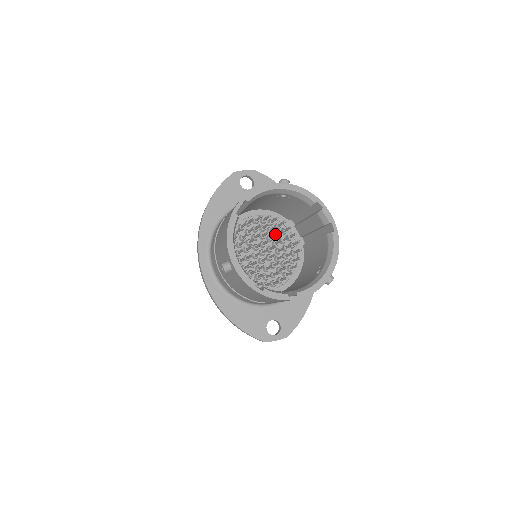
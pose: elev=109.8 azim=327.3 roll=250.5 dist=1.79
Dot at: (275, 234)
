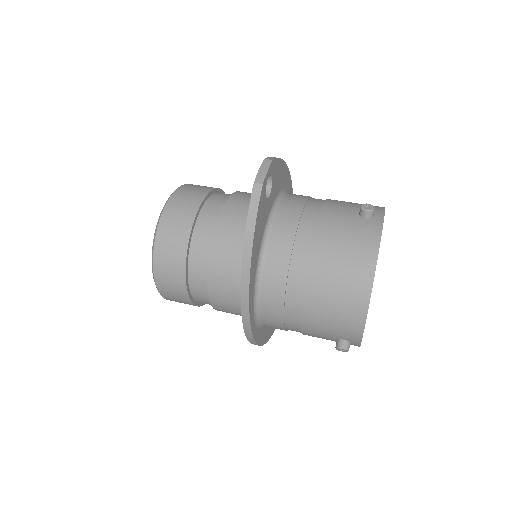
Dot at: occluded
